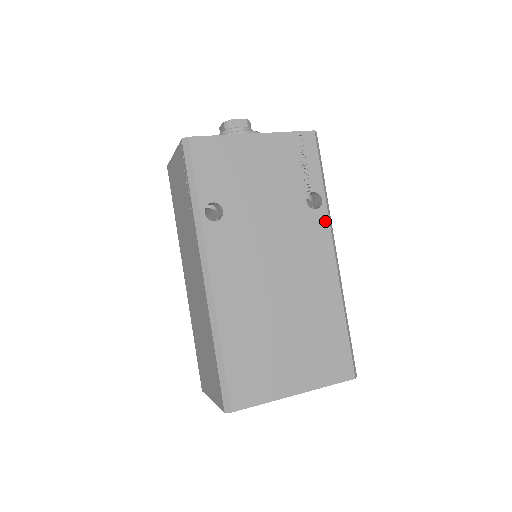
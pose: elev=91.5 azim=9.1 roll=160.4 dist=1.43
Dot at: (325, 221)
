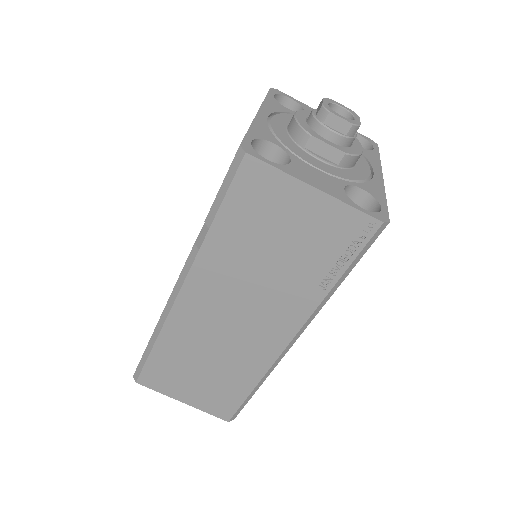
Dot at: occluded
